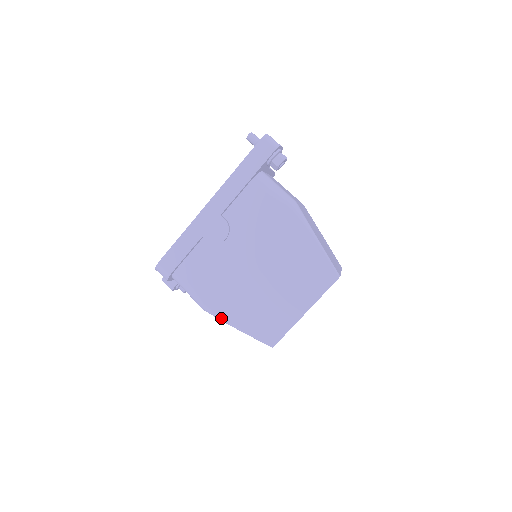
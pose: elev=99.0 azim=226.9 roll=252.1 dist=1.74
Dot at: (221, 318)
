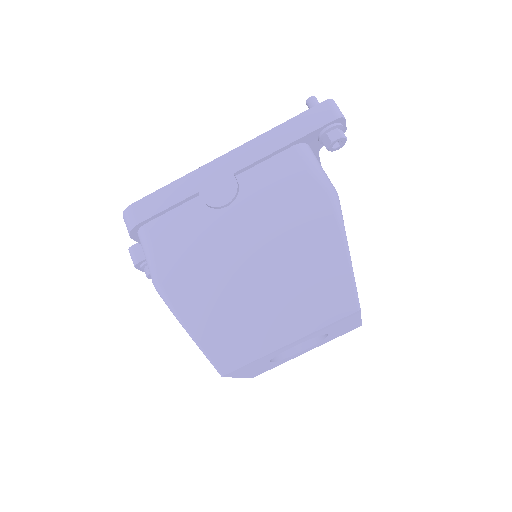
Dot at: (172, 306)
